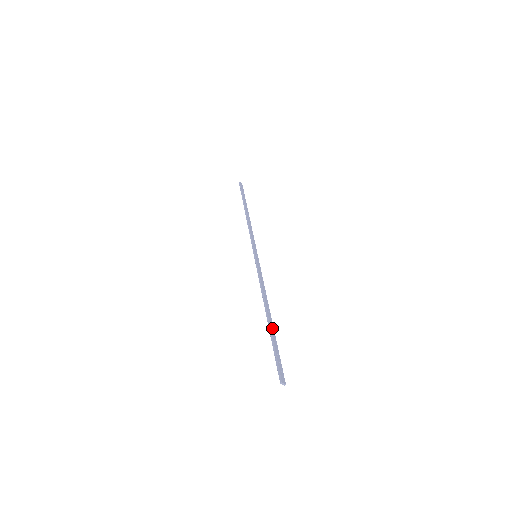
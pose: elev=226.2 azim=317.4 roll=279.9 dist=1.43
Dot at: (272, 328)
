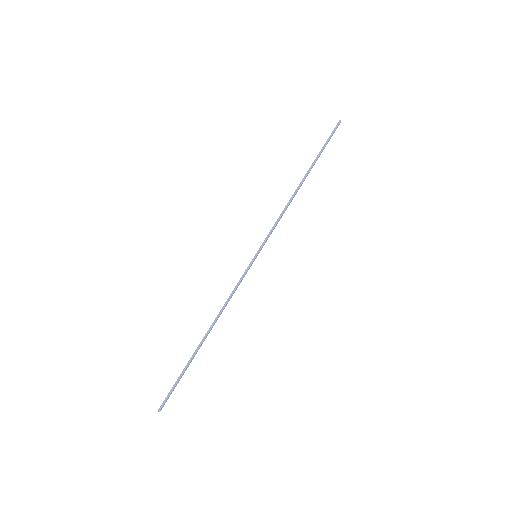
Dot at: occluded
